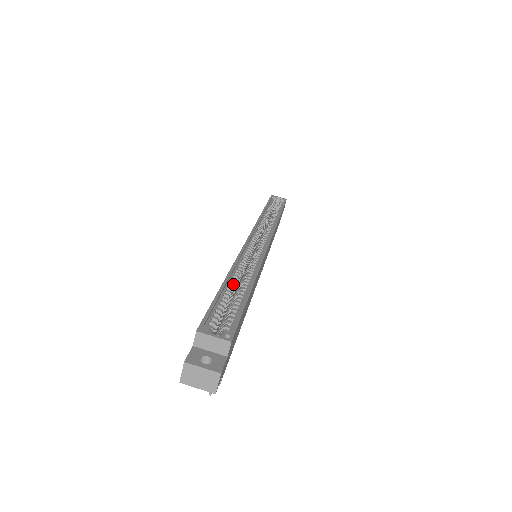
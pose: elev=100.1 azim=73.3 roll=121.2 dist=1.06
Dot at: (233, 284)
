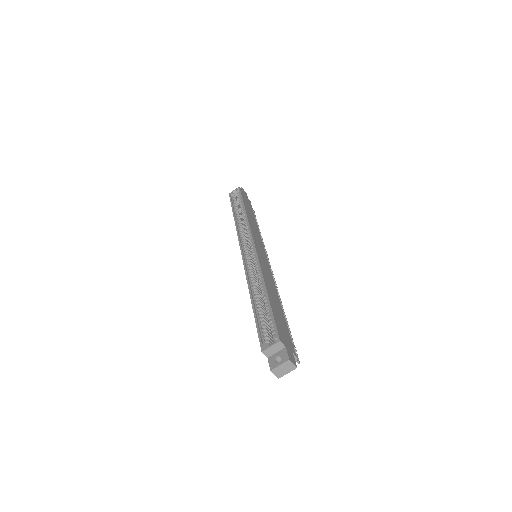
Dot at: (257, 299)
